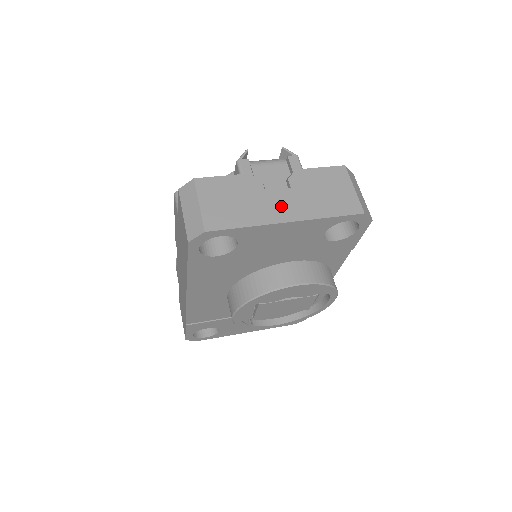
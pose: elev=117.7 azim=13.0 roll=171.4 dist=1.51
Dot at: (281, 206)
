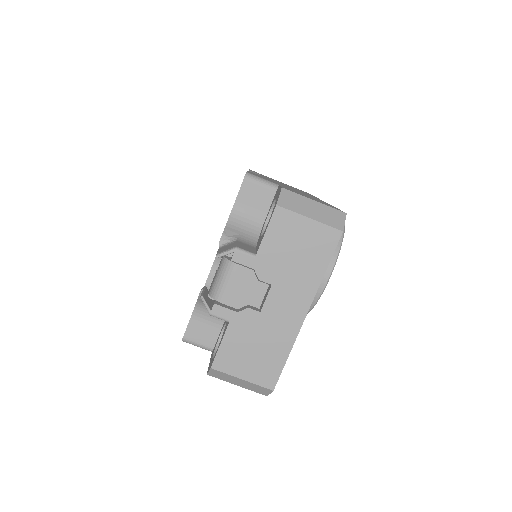
Dot at: (286, 309)
